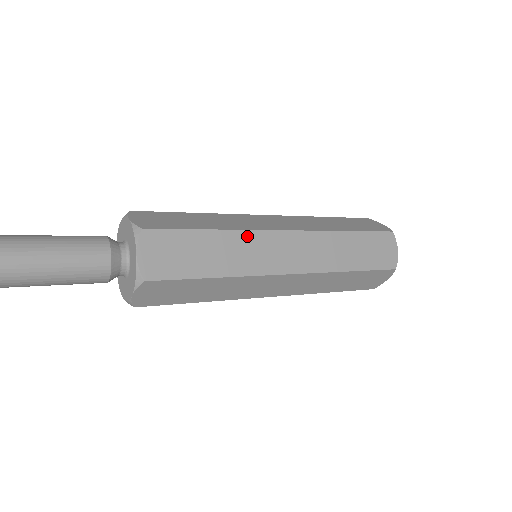
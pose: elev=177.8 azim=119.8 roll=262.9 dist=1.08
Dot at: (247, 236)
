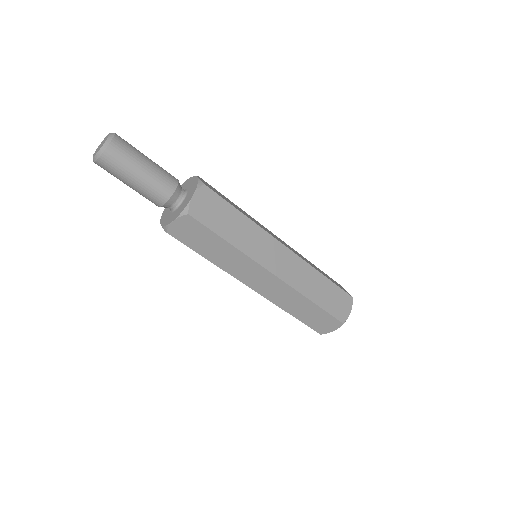
Dot at: (261, 232)
